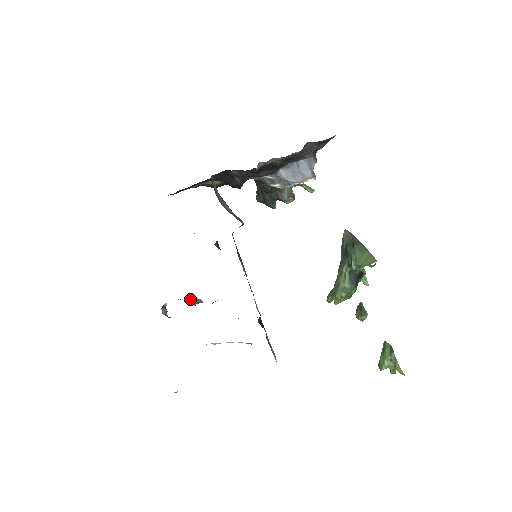
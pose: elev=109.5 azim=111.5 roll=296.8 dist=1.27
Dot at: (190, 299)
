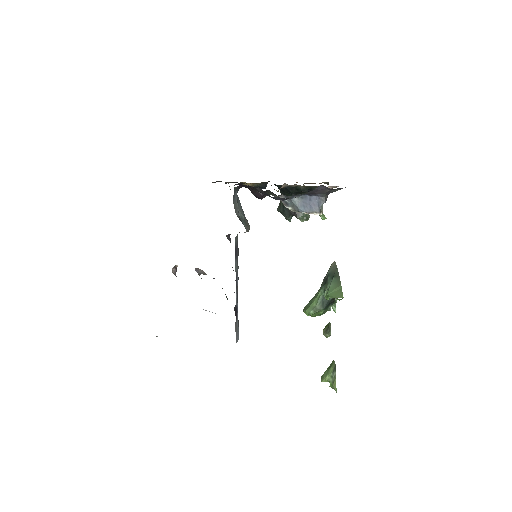
Dot at: (197, 269)
